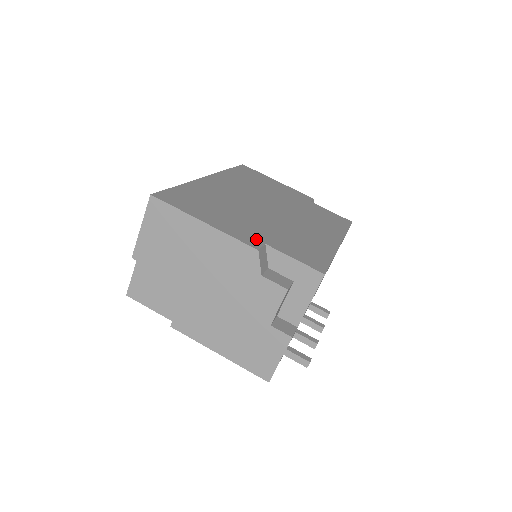
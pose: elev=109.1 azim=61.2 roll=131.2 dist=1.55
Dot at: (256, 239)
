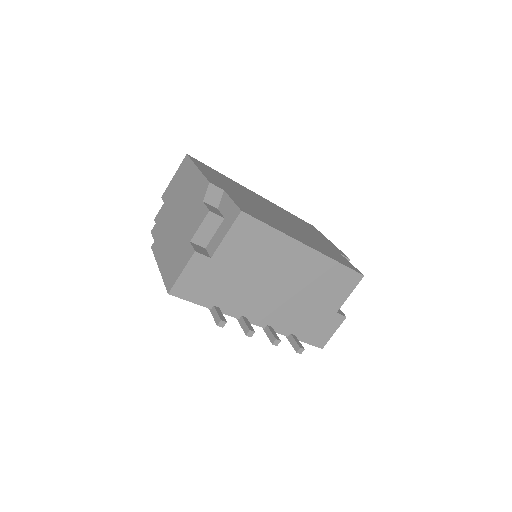
Dot at: (221, 187)
